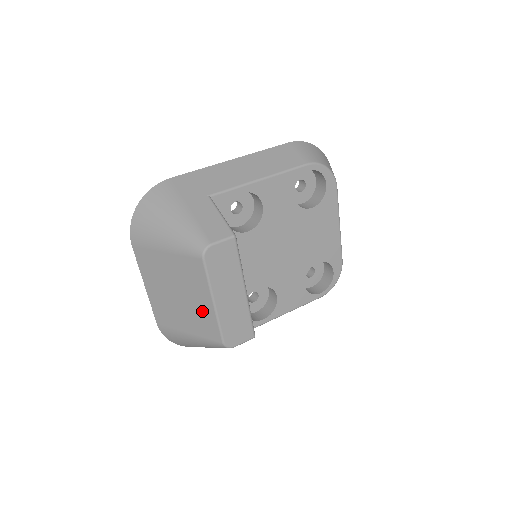
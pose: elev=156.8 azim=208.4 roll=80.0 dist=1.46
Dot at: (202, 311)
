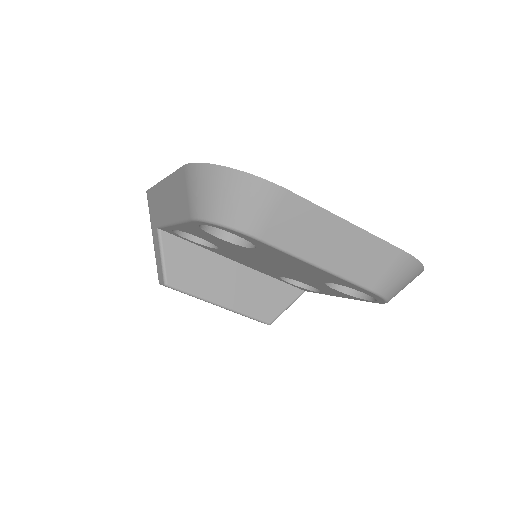
Dot at: occluded
